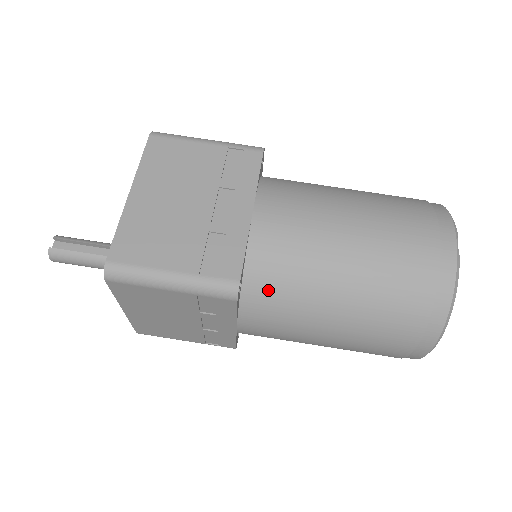
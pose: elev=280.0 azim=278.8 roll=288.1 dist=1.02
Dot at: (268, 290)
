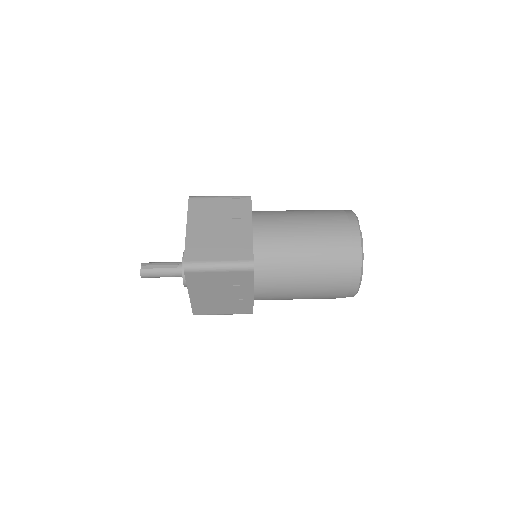
Dot at: (268, 265)
